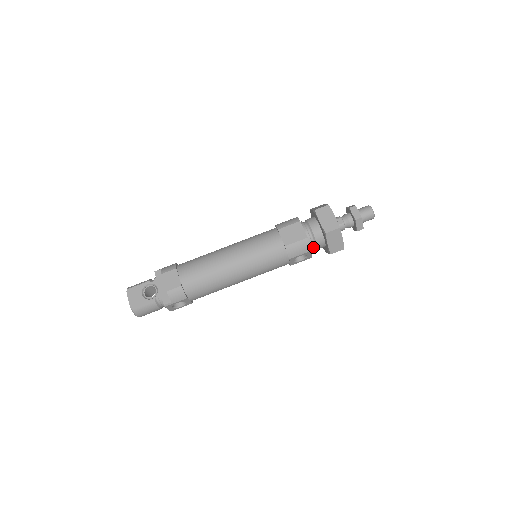
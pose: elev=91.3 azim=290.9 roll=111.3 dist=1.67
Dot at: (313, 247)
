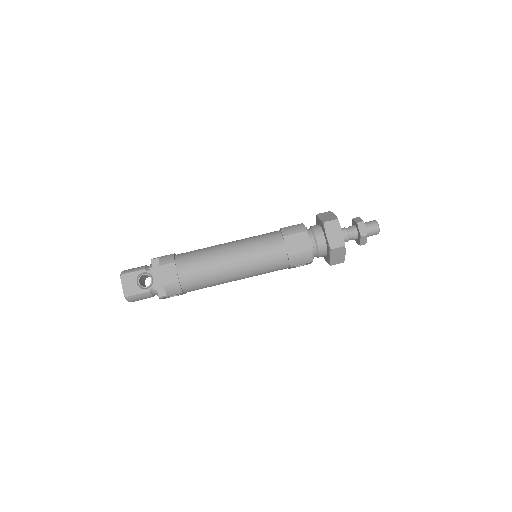
Dot at: (314, 256)
